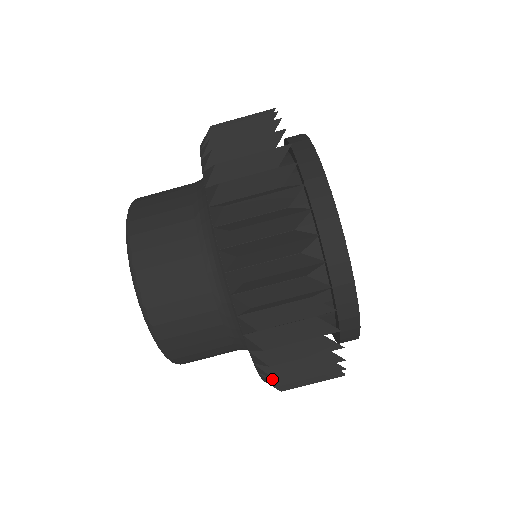
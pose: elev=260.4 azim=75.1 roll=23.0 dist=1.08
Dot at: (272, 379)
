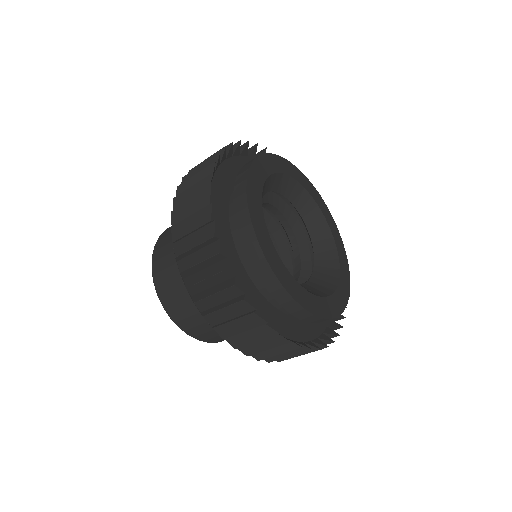
Dot at: occluded
